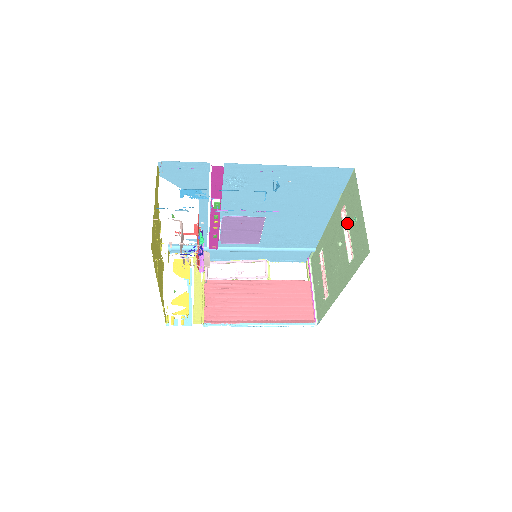
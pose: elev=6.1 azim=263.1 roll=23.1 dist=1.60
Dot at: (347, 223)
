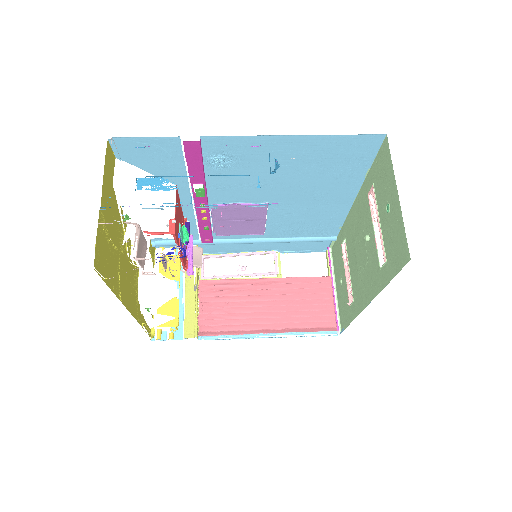
Dot at: occluded
